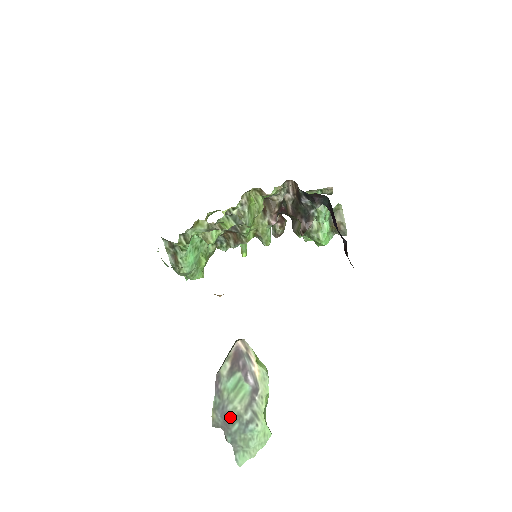
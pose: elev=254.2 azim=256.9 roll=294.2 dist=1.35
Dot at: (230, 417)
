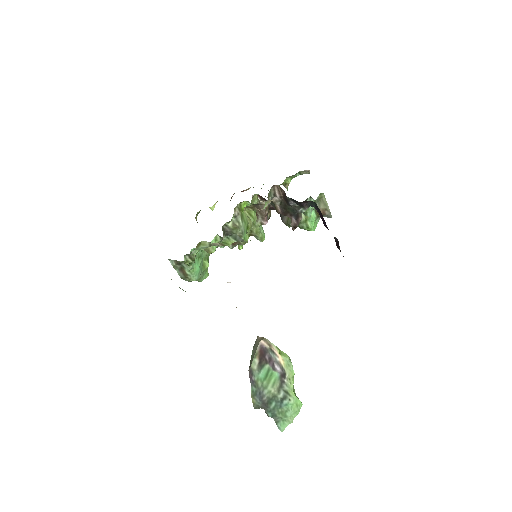
Dot at: (267, 399)
